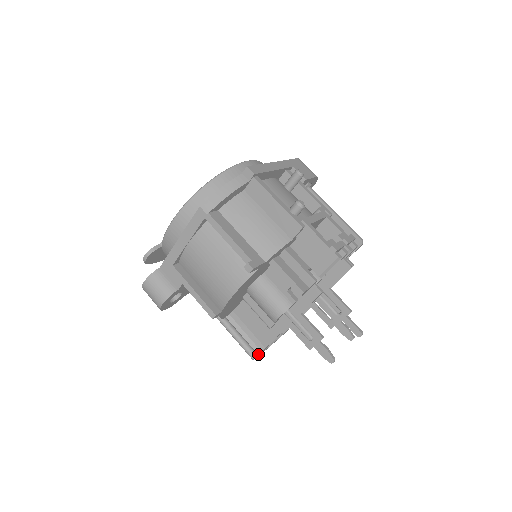
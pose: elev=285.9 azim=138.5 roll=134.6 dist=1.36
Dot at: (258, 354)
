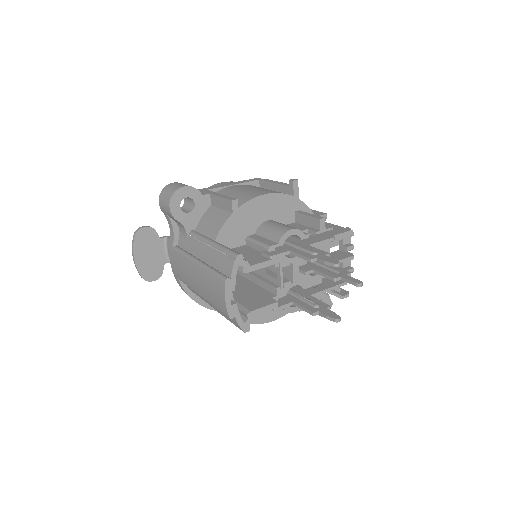
Dot at: (243, 259)
